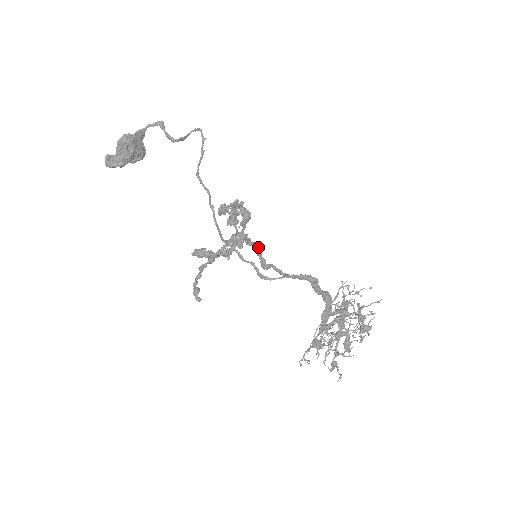
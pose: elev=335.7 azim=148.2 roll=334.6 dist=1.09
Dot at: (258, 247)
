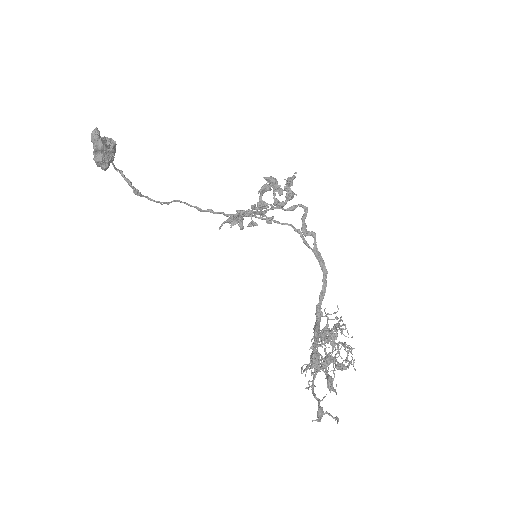
Dot at: (307, 210)
